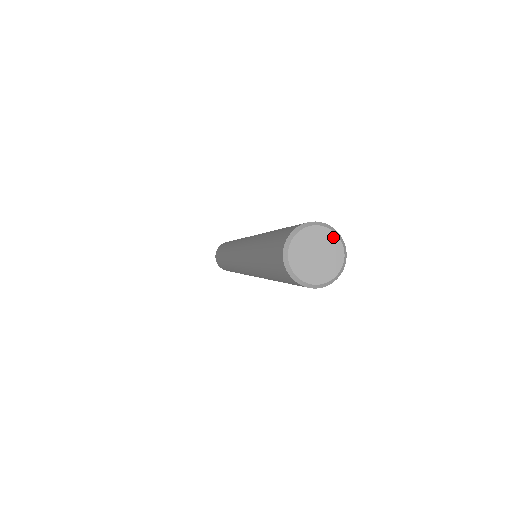
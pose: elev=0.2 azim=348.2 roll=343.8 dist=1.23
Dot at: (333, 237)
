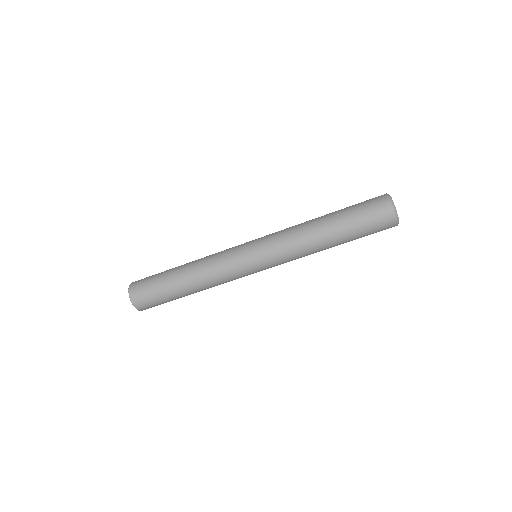
Dot at: occluded
